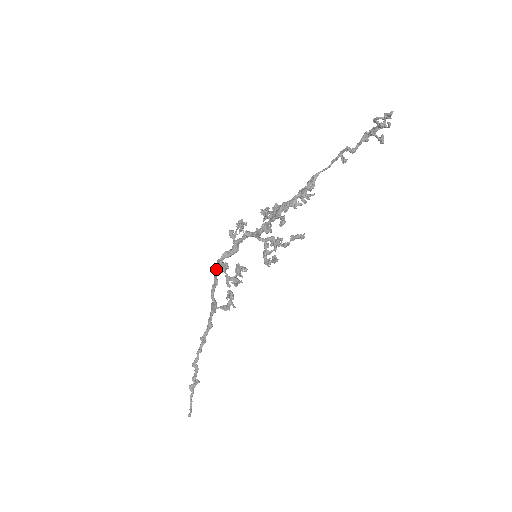
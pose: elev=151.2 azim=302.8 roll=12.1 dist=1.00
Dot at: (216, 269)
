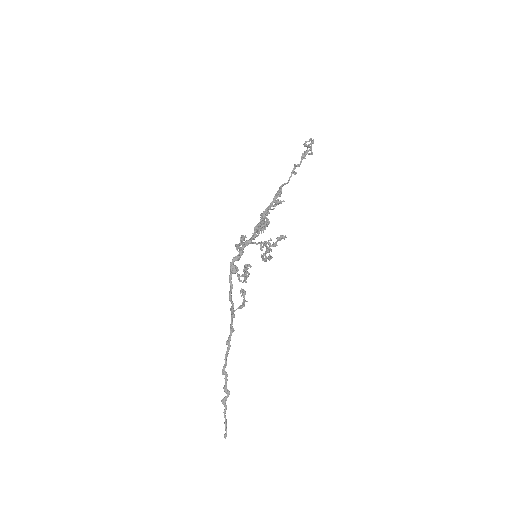
Dot at: (230, 272)
